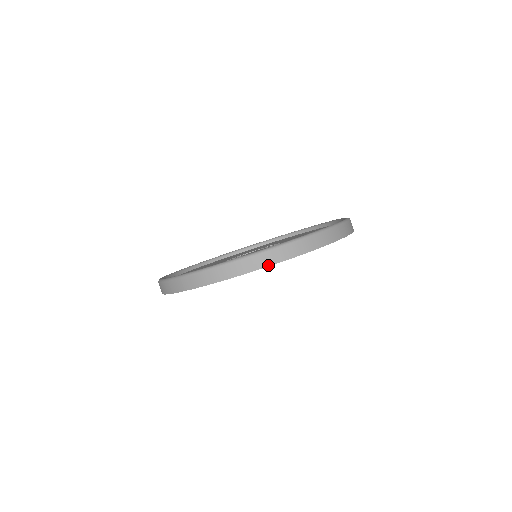
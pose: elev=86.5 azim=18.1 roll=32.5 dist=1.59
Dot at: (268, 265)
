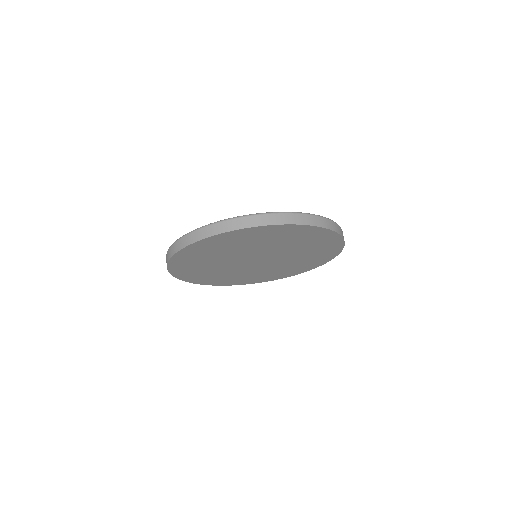
Dot at: (337, 232)
